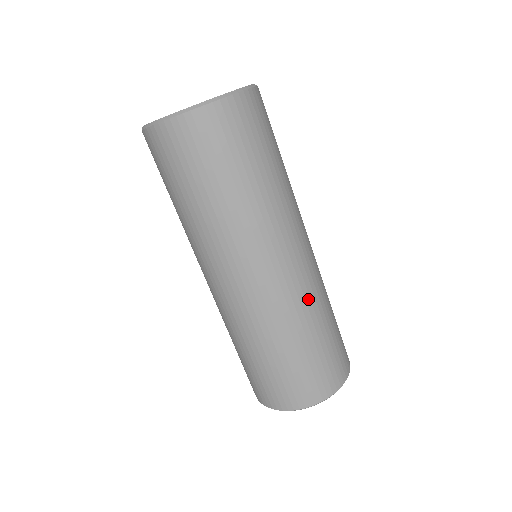
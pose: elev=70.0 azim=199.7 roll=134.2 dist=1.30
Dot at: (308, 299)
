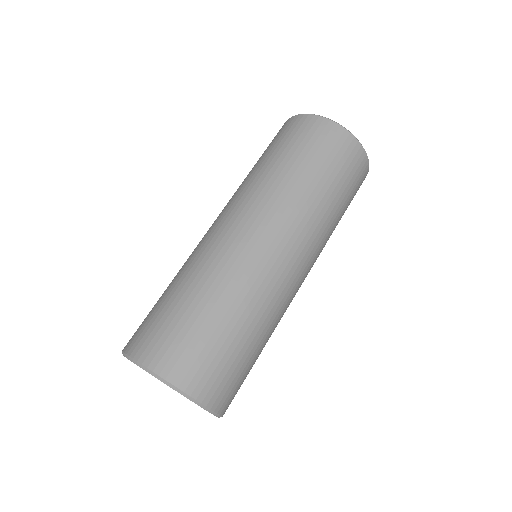
Dot at: (227, 269)
